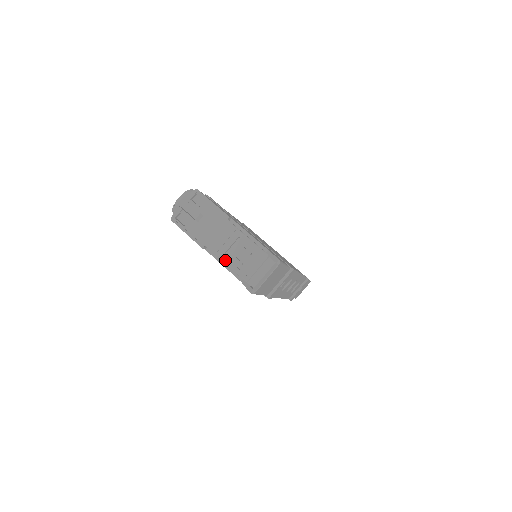
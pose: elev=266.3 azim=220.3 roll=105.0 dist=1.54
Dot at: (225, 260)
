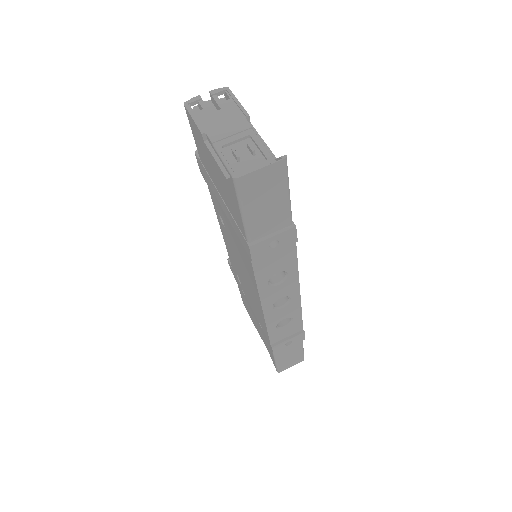
Dot at: (221, 150)
